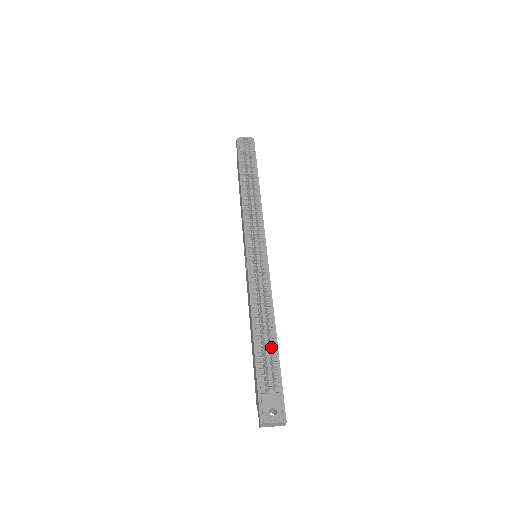
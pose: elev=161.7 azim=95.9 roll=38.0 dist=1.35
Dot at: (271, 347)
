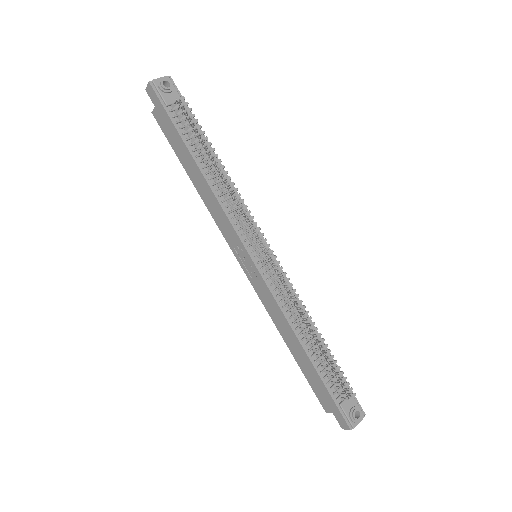
Dot at: (325, 355)
